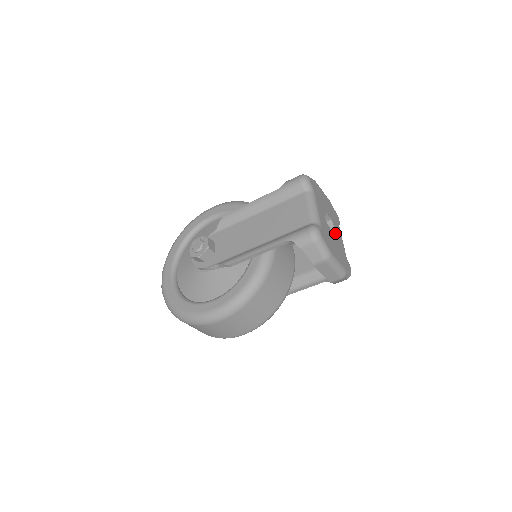
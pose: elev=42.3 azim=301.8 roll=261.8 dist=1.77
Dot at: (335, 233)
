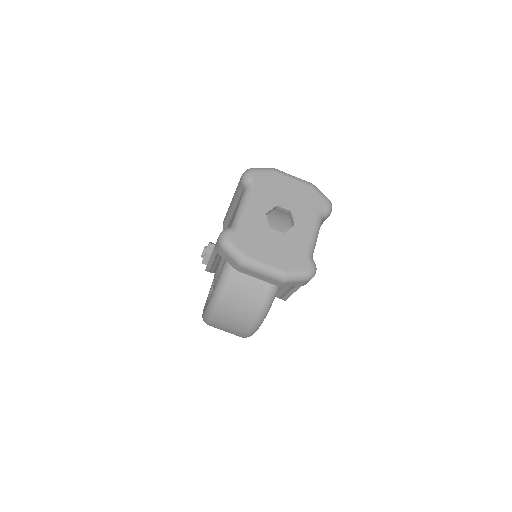
Dot at: (291, 227)
